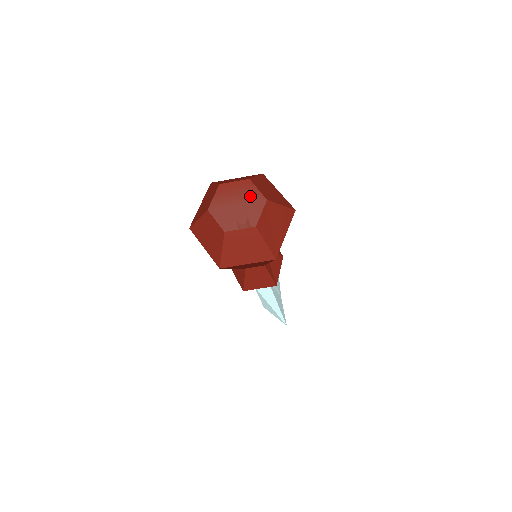
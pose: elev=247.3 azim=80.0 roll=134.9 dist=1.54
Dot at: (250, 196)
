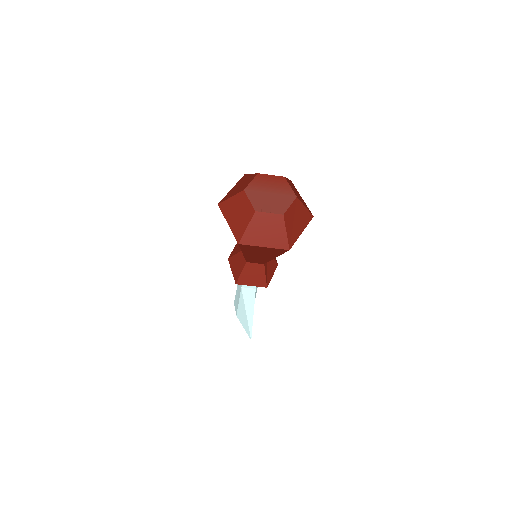
Dot at: (283, 190)
